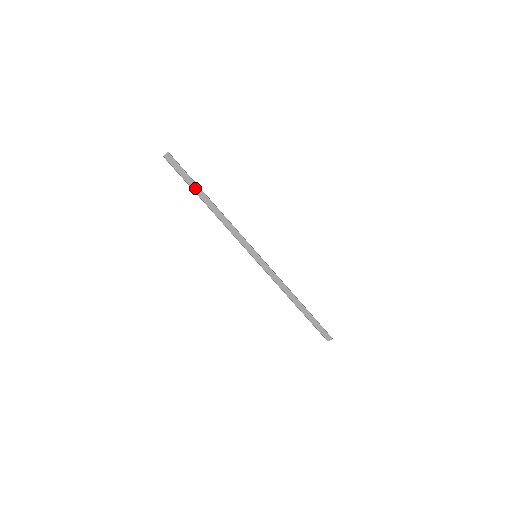
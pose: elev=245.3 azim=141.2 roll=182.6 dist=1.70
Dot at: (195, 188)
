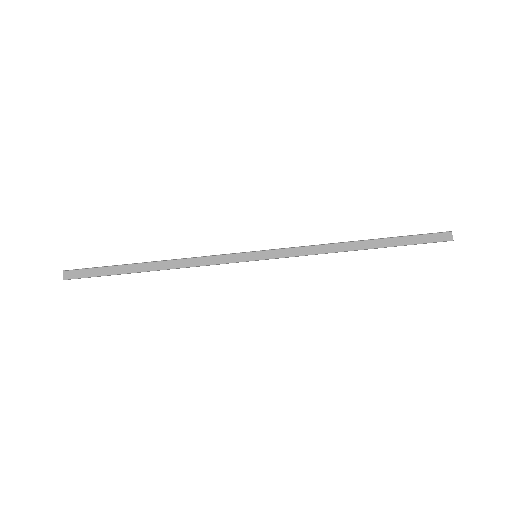
Dot at: (122, 271)
